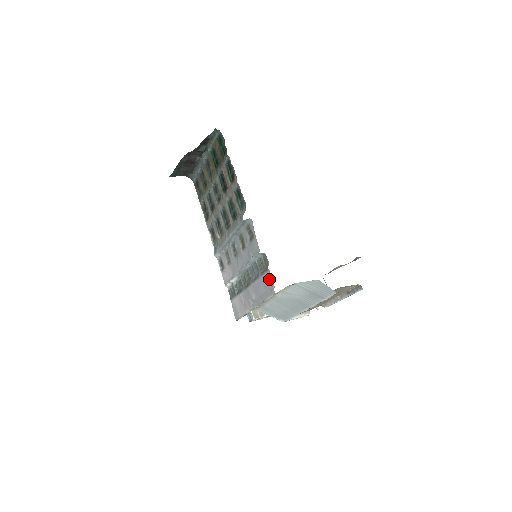
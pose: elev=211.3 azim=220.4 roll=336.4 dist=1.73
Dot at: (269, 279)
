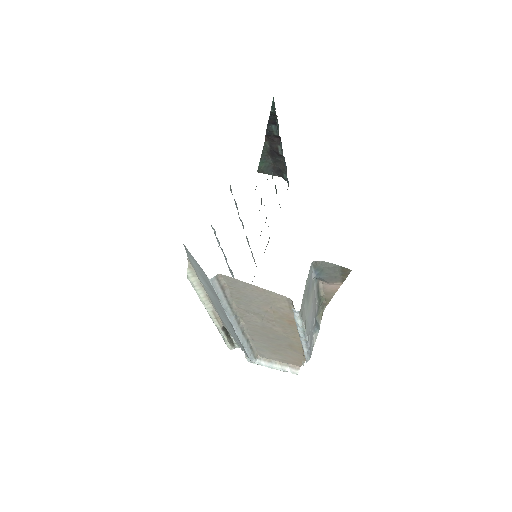
Dot at: occluded
